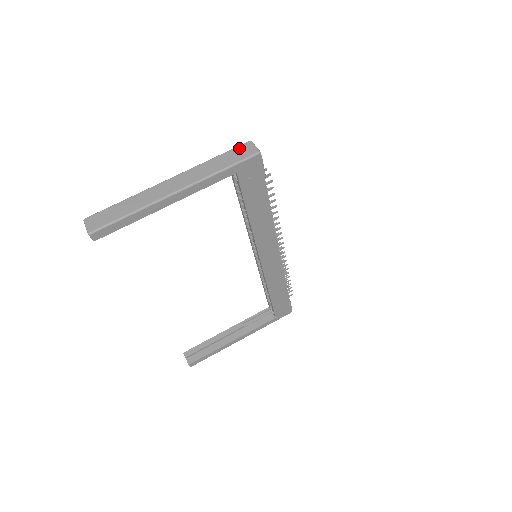
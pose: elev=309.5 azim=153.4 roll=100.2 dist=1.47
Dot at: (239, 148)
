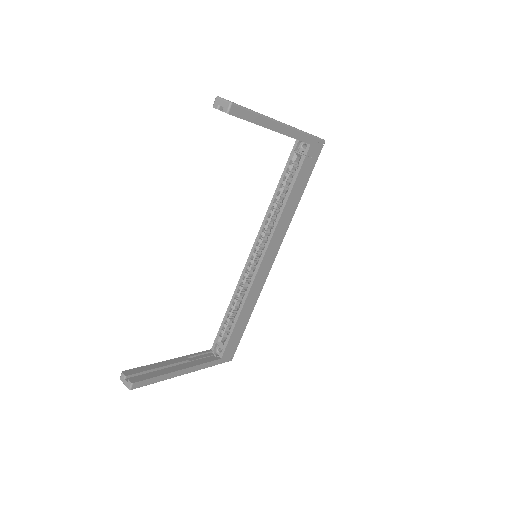
Dot at: occluded
